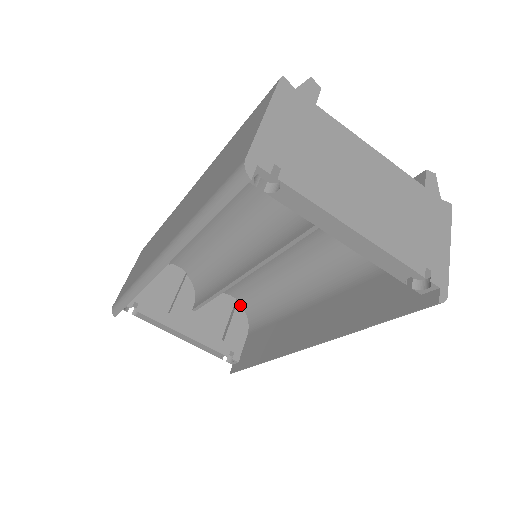
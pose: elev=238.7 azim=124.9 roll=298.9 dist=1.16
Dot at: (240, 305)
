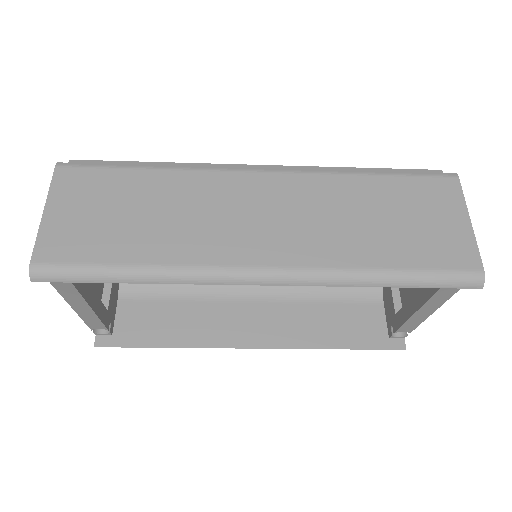
Dot at: occluded
